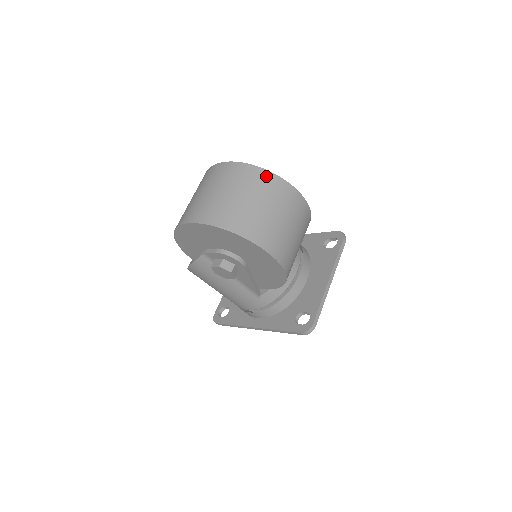
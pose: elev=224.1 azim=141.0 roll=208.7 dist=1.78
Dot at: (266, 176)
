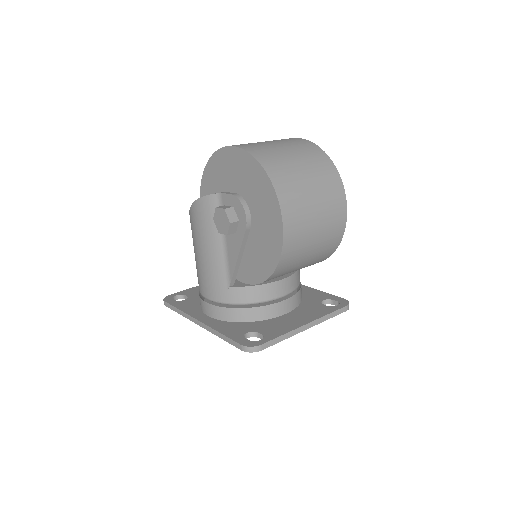
Dot at: (330, 167)
